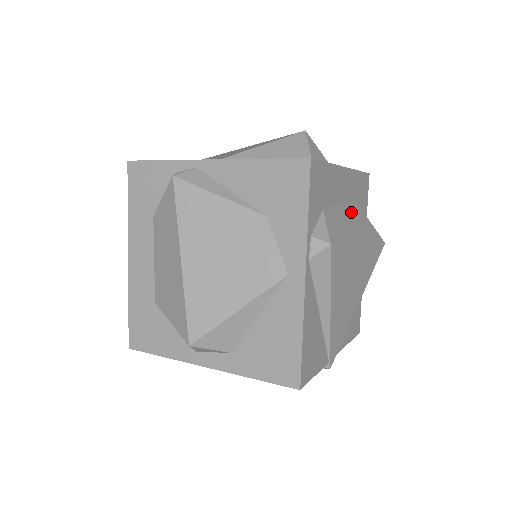
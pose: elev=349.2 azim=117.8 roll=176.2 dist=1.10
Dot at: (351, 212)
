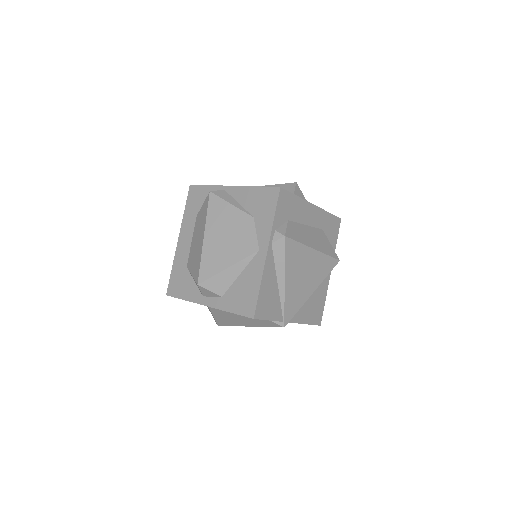
Dot at: (314, 232)
